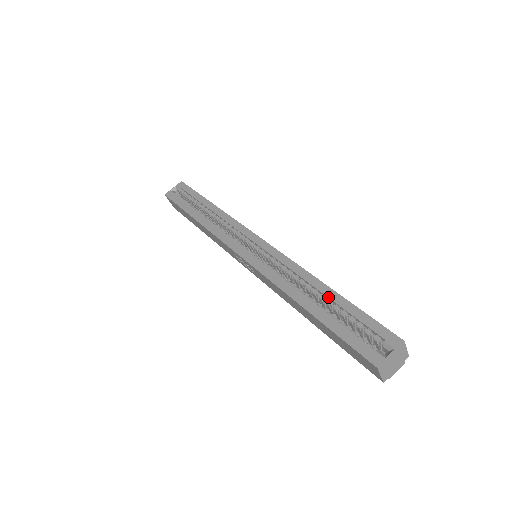
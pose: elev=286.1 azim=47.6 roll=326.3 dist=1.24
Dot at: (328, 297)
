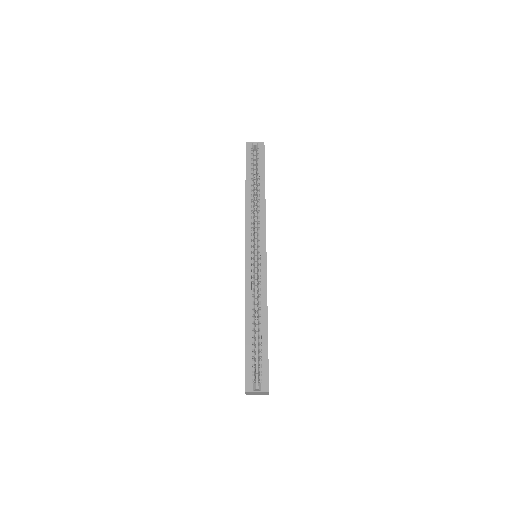
Dot at: (262, 331)
